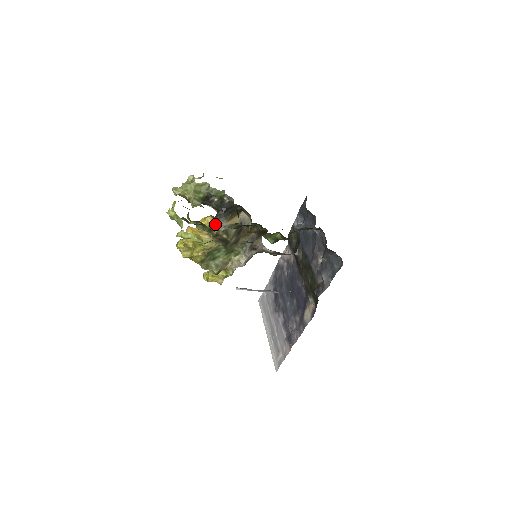
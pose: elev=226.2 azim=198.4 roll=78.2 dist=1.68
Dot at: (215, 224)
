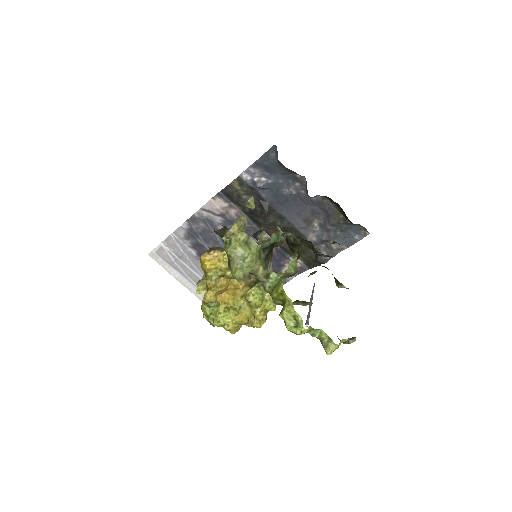
Dot at: occluded
